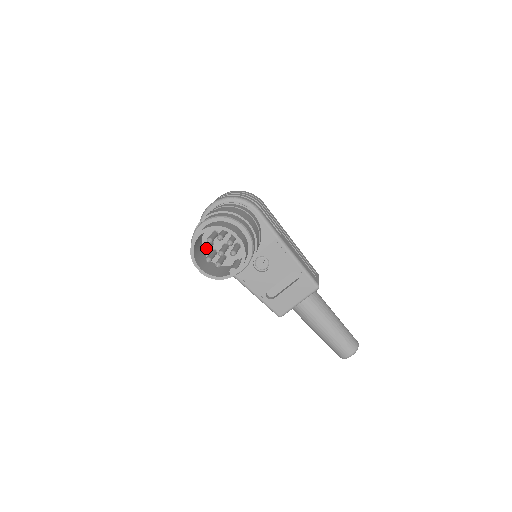
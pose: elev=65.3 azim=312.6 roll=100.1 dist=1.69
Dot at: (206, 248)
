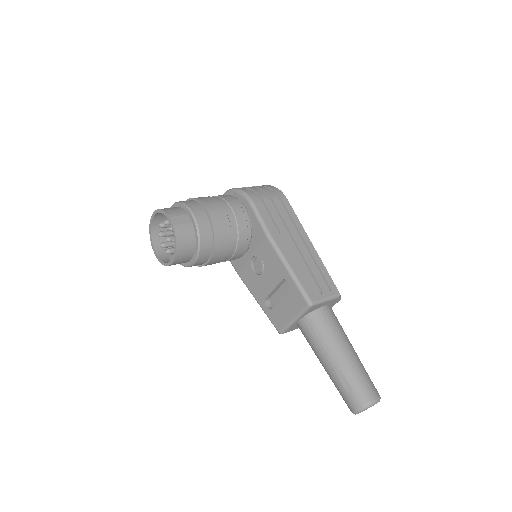
Dot at: (161, 232)
